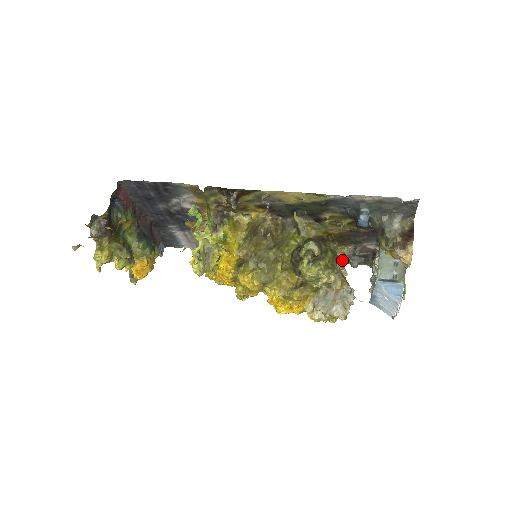
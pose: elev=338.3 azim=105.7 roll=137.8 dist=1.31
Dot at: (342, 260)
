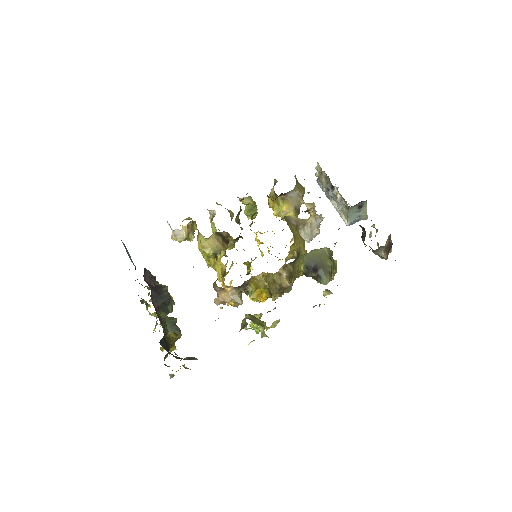
Dot at: occluded
